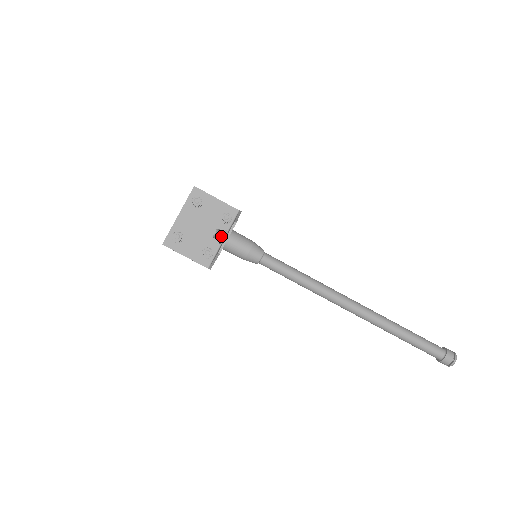
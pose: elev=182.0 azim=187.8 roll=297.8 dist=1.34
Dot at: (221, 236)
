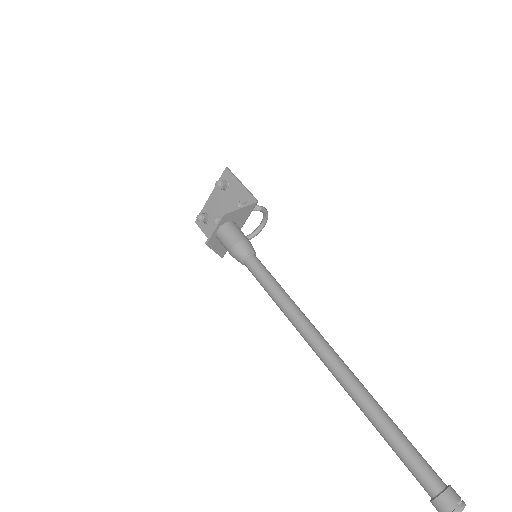
Dot at: occluded
